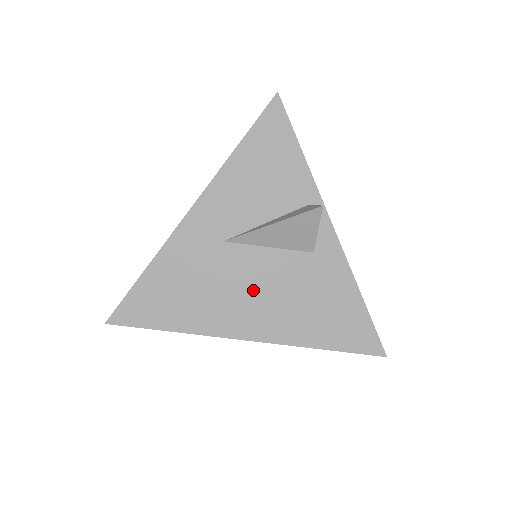
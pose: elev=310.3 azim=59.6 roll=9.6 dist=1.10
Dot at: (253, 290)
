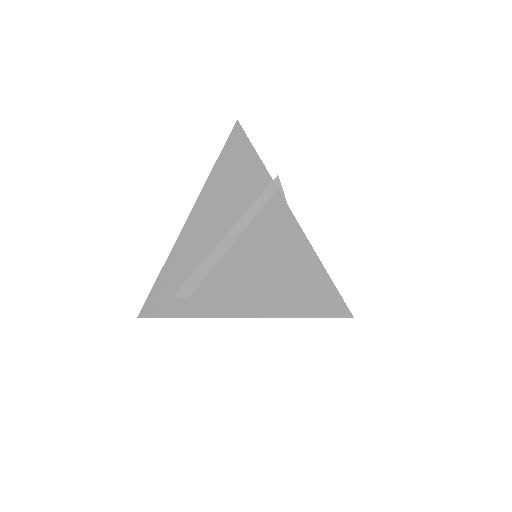
Dot at: occluded
